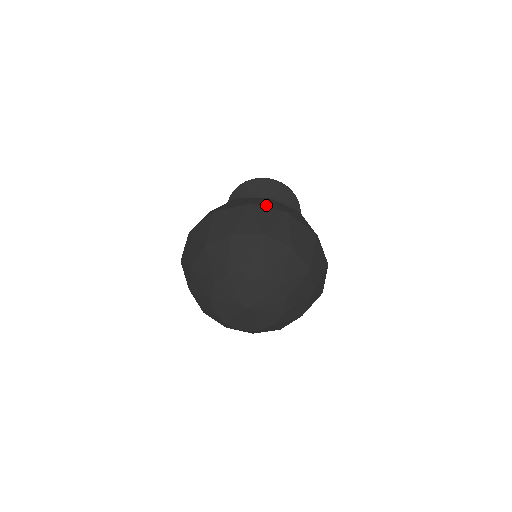
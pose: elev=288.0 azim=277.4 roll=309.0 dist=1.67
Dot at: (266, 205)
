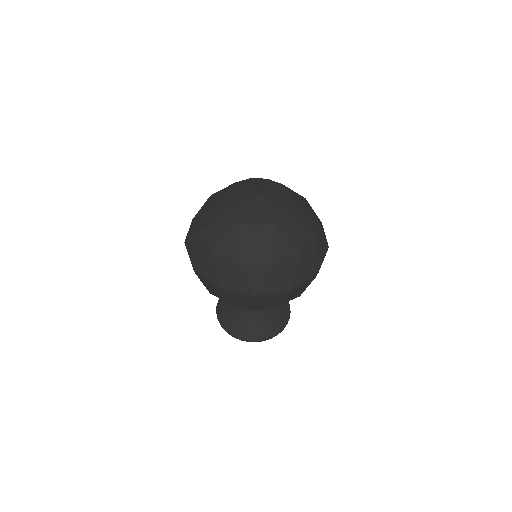
Dot at: occluded
